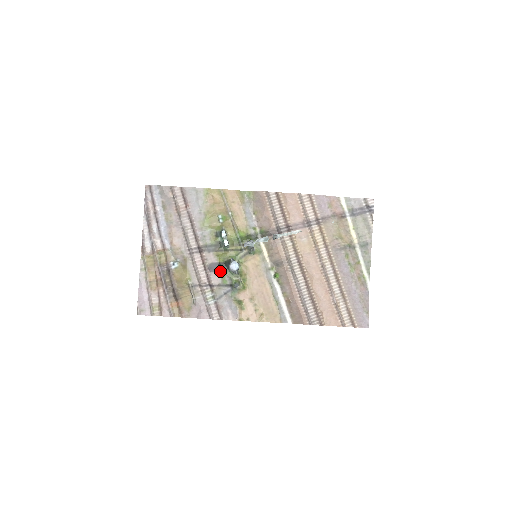
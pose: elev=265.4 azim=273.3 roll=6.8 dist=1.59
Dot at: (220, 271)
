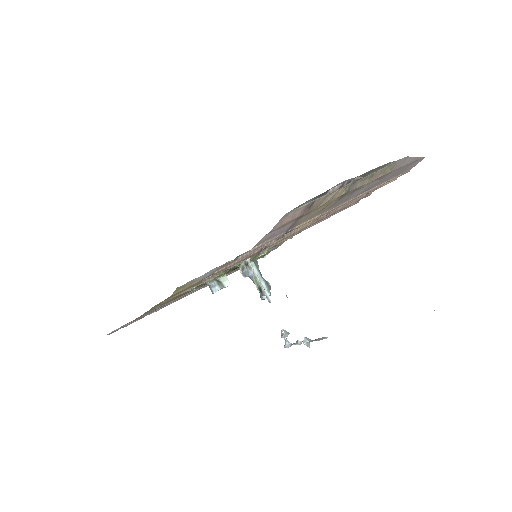
Dot at: occluded
